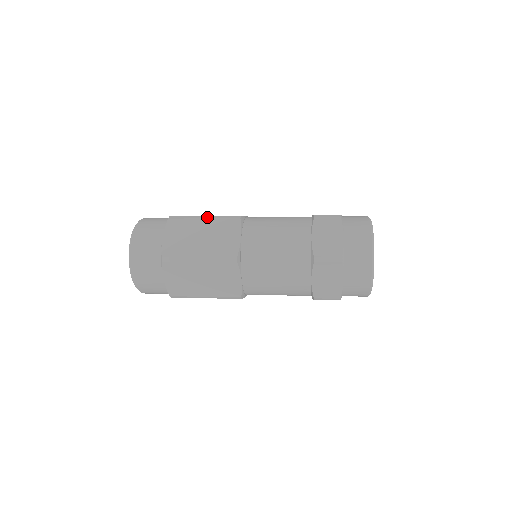
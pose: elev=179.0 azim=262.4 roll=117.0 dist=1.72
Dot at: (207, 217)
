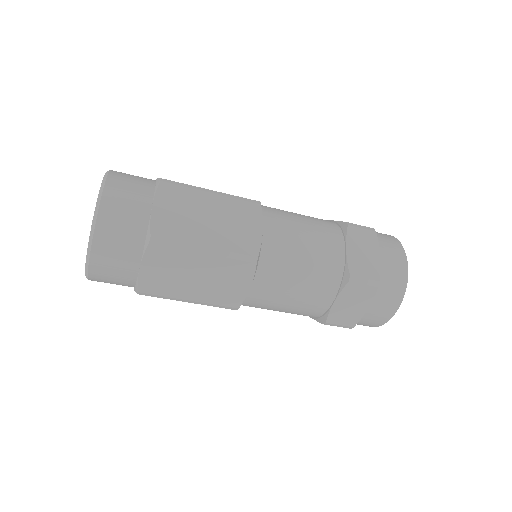
Dot at: (216, 192)
